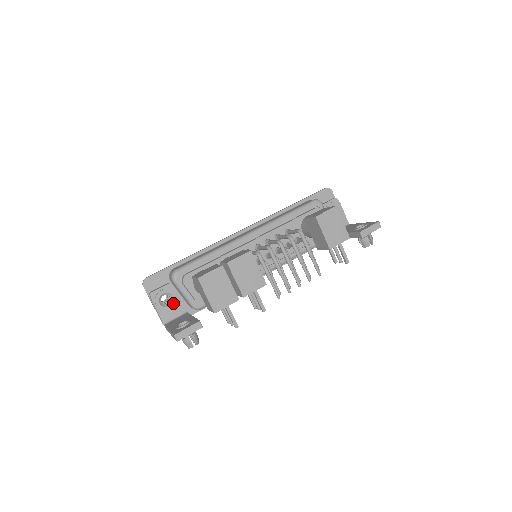
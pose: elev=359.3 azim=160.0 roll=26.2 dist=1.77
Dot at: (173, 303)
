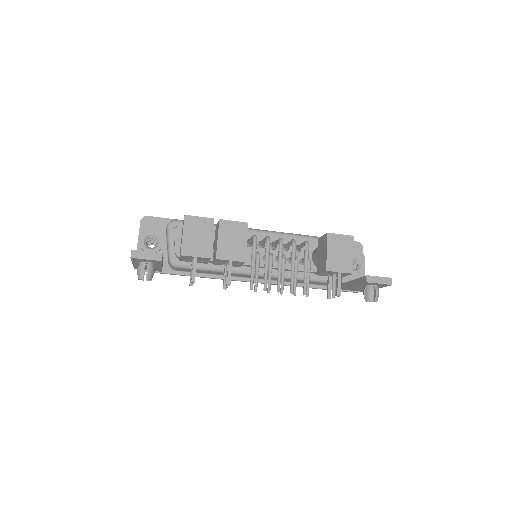
Dot at: (155, 248)
